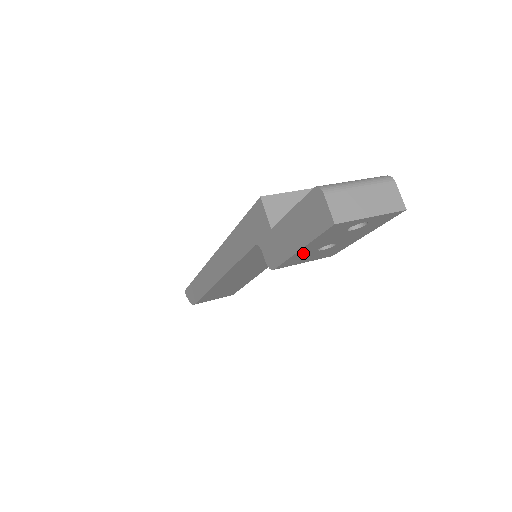
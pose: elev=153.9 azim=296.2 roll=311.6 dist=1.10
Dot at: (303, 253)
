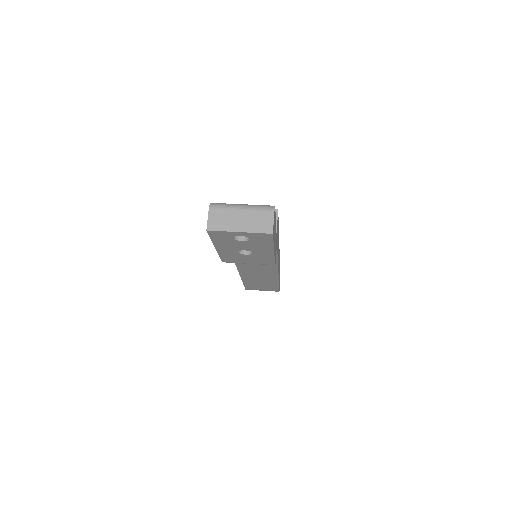
Dot at: (226, 252)
